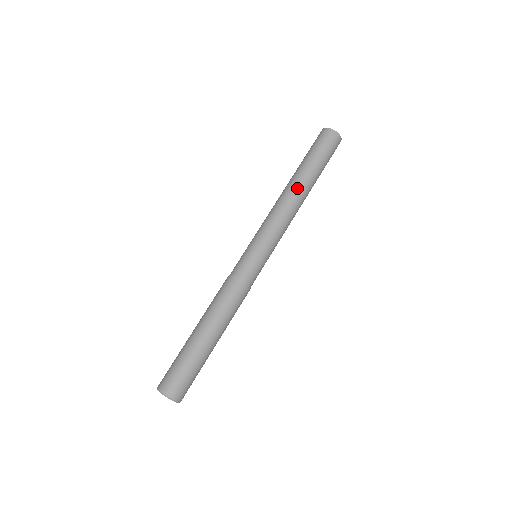
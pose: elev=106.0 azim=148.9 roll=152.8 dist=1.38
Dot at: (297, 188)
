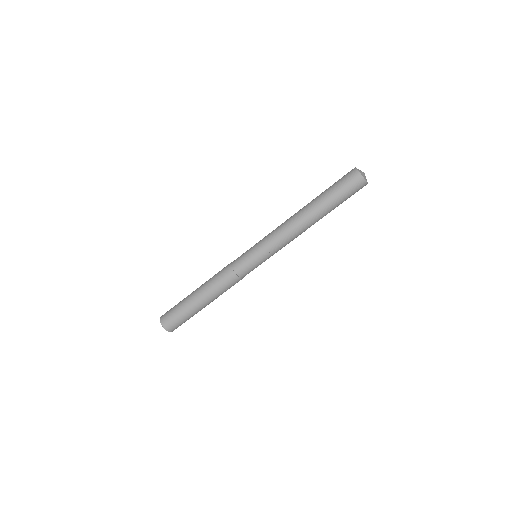
Dot at: occluded
